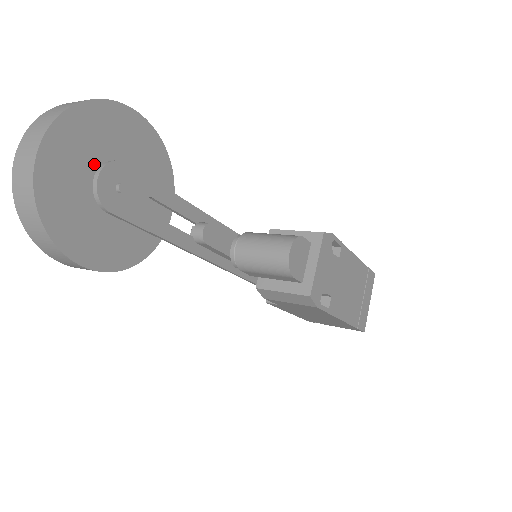
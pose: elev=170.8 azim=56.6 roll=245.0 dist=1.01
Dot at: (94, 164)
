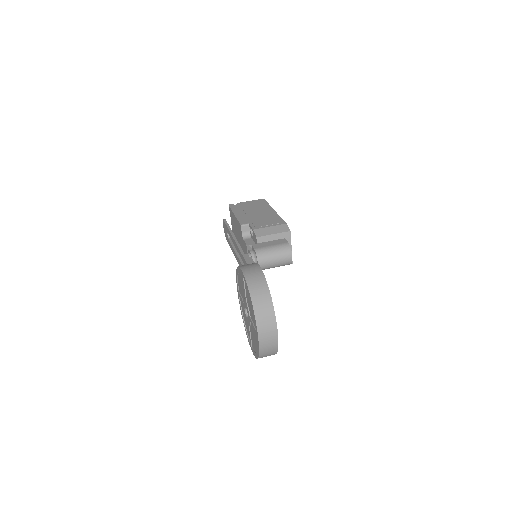
Dot at: occluded
